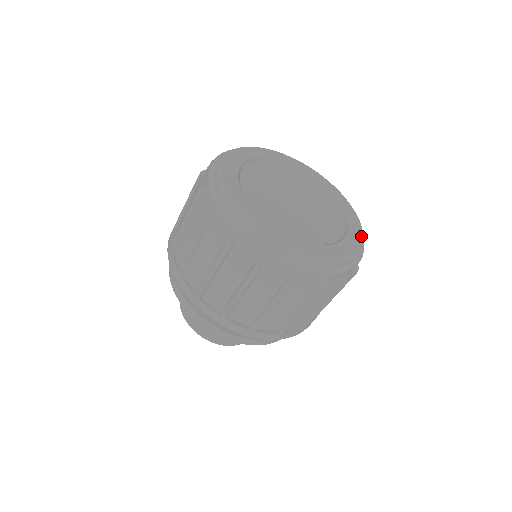
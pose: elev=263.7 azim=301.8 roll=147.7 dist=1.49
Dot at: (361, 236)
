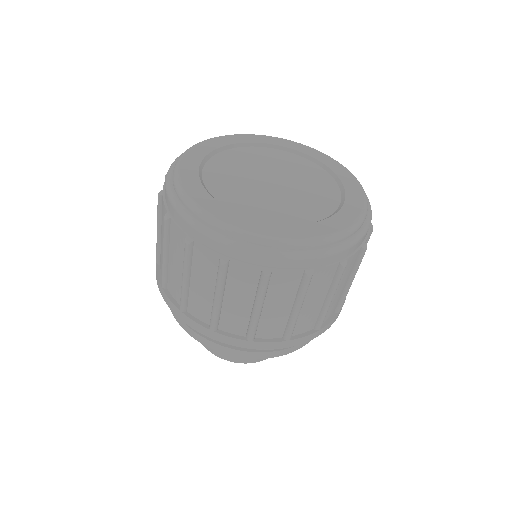
Dot at: (361, 189)
